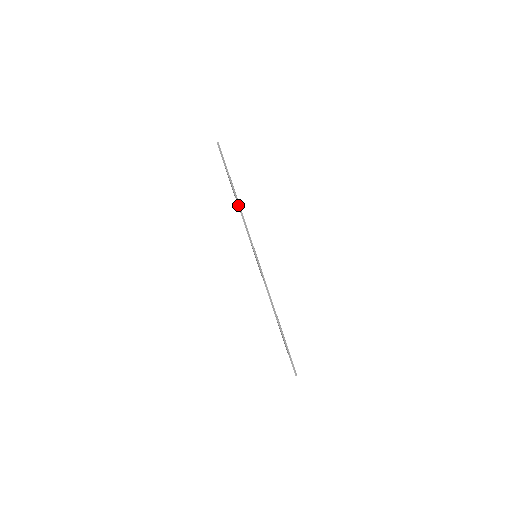
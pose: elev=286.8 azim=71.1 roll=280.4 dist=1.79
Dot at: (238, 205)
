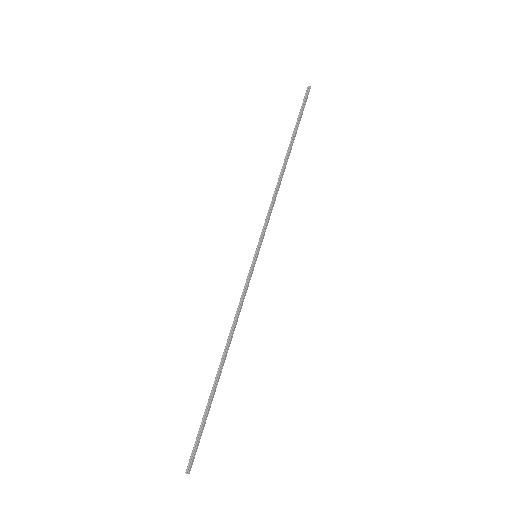
Dot at: (280, 175)
